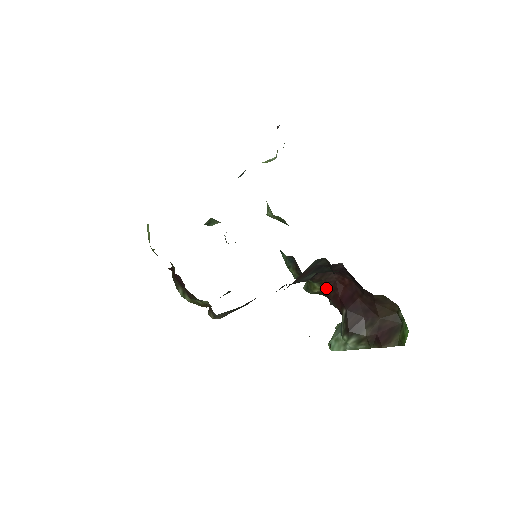
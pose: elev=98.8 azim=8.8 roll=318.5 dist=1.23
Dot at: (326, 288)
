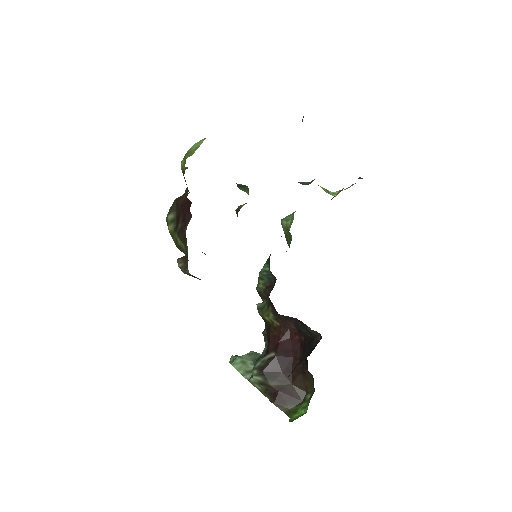
Dot at: (275, 324)
